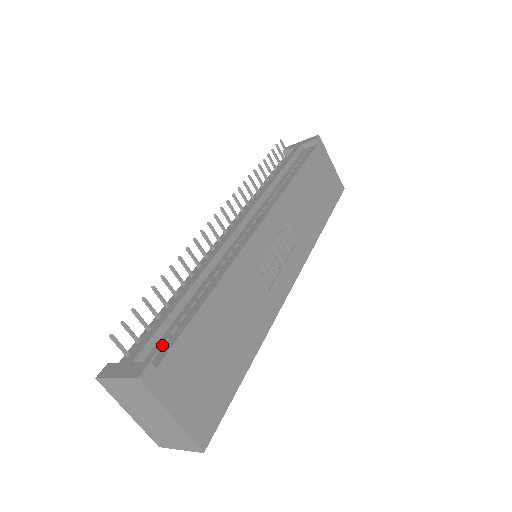
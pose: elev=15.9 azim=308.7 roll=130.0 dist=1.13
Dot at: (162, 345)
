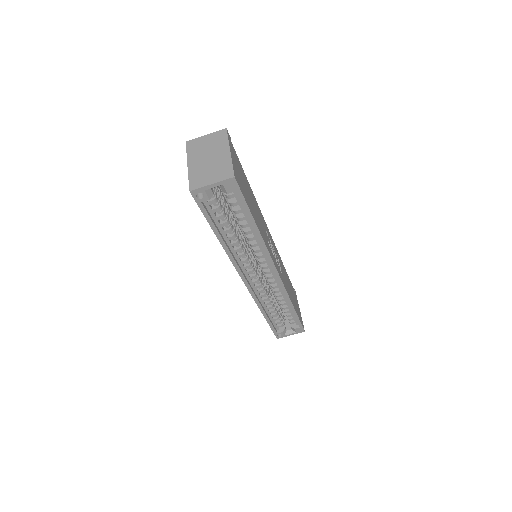
Dot at: occluded
